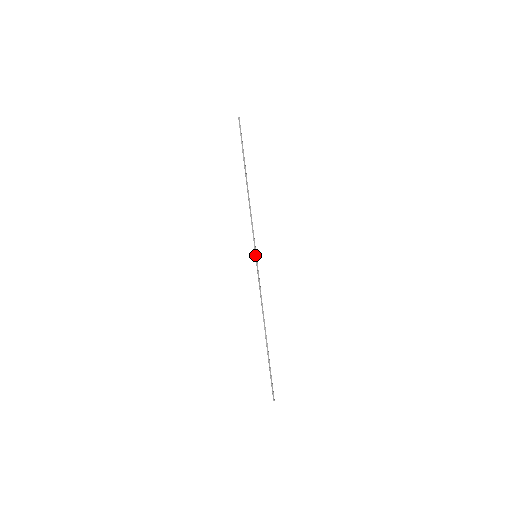
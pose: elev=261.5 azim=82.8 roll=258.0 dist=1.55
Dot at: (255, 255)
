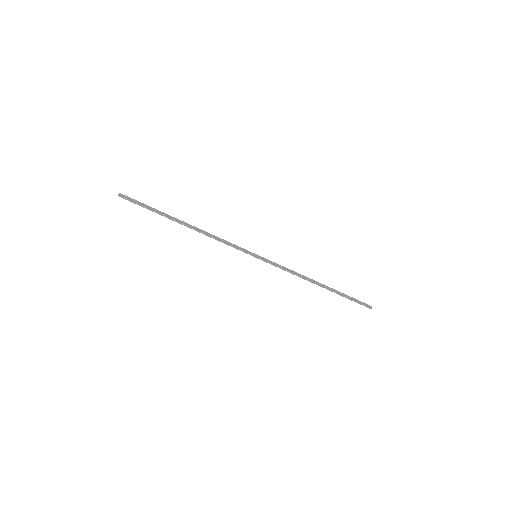
Dot at: (255, 257)
